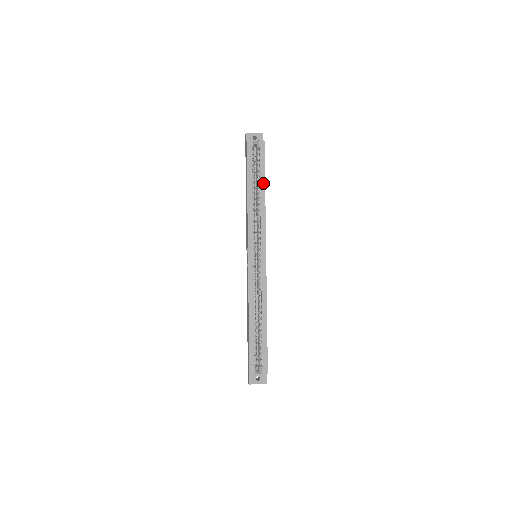
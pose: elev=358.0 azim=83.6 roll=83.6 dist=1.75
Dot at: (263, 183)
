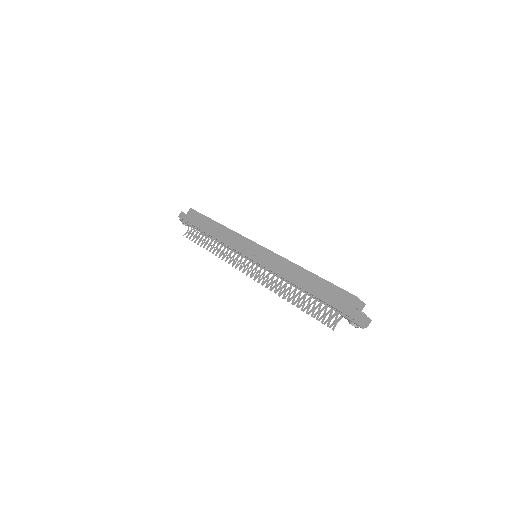
Dot at: occluded
